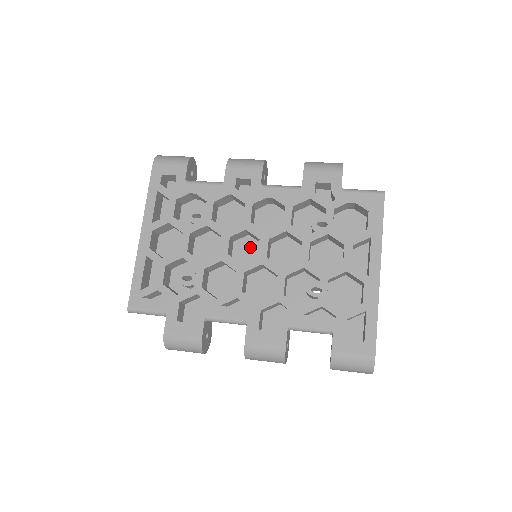
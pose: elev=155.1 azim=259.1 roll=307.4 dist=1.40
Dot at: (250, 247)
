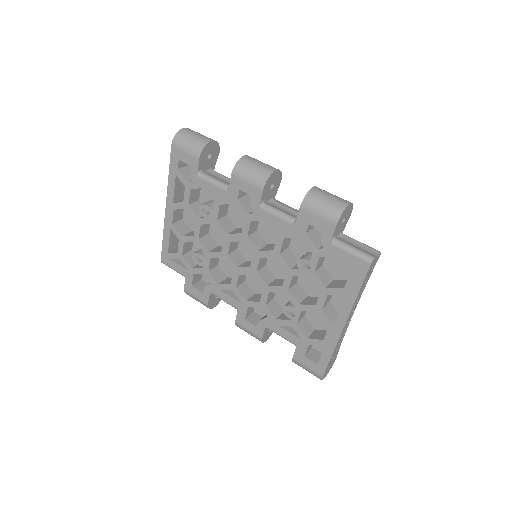
Dot at: occluded
